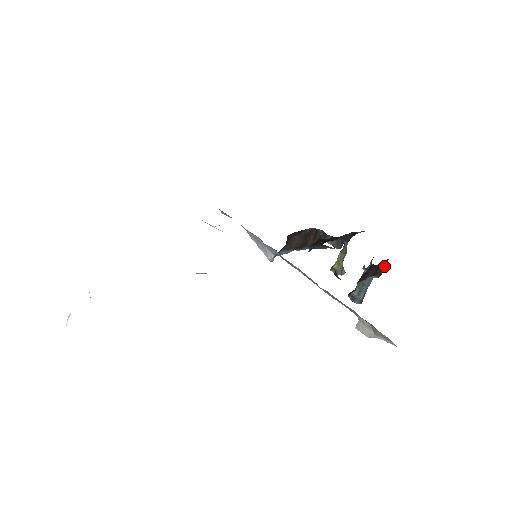
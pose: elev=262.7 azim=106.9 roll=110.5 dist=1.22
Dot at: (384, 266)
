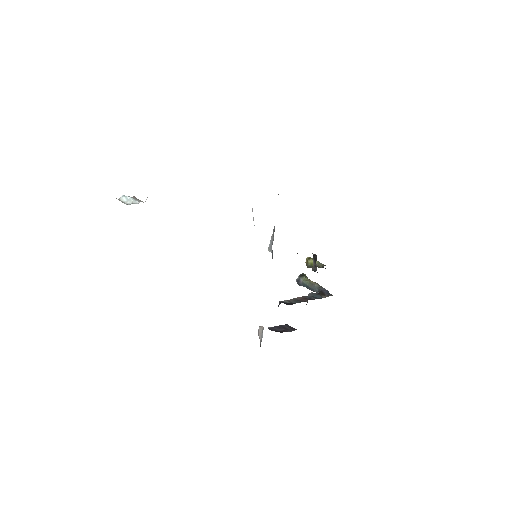
Dot at: occluded
